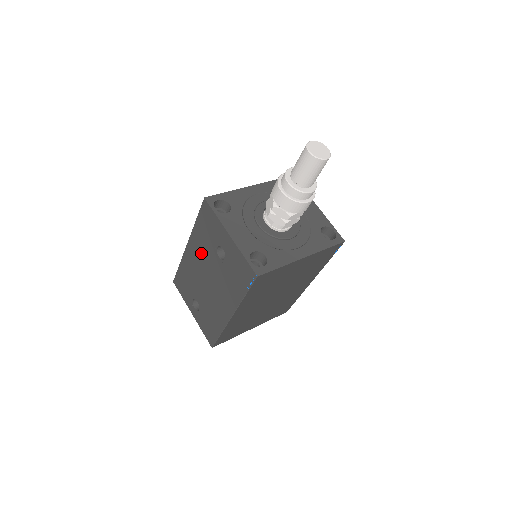
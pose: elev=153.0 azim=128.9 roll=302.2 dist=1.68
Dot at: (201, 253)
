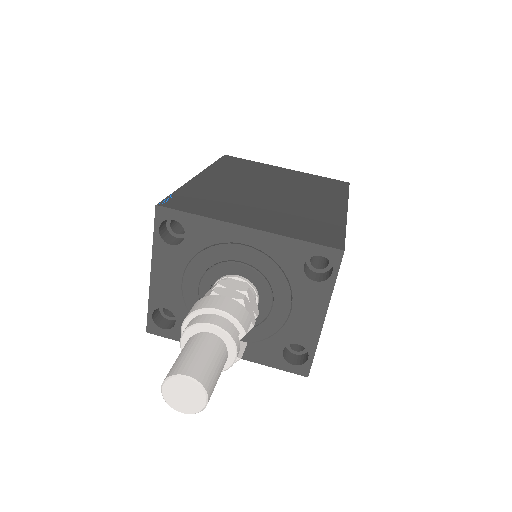
Dot at: occluded
